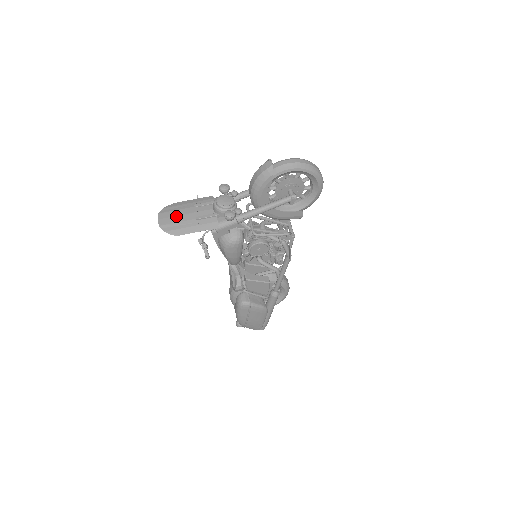
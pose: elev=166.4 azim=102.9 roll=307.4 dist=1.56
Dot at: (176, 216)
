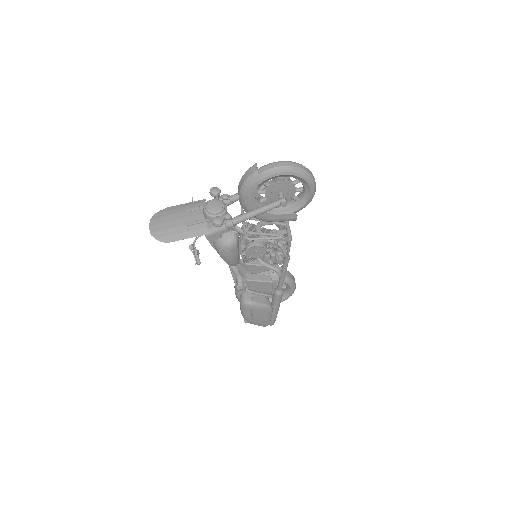
Dot at: (167, 222)
